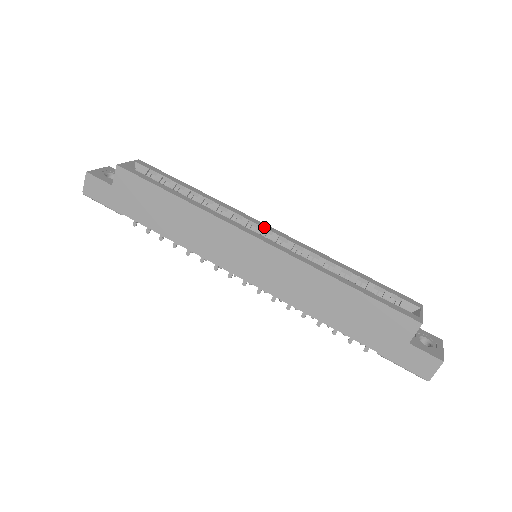
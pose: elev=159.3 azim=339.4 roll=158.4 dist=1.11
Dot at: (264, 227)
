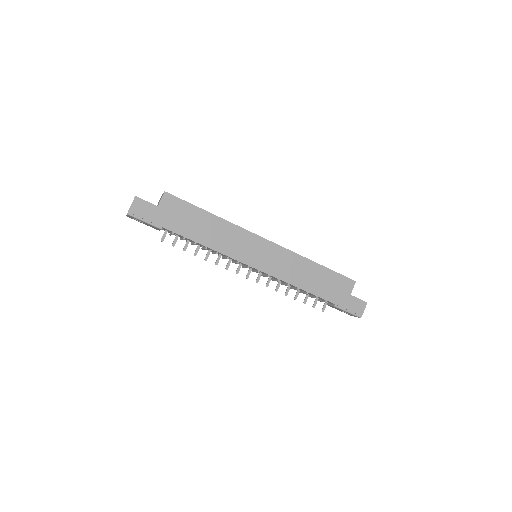
Dot at: occluded
